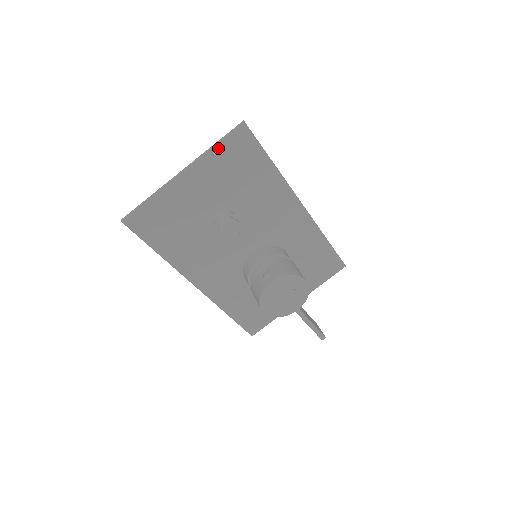
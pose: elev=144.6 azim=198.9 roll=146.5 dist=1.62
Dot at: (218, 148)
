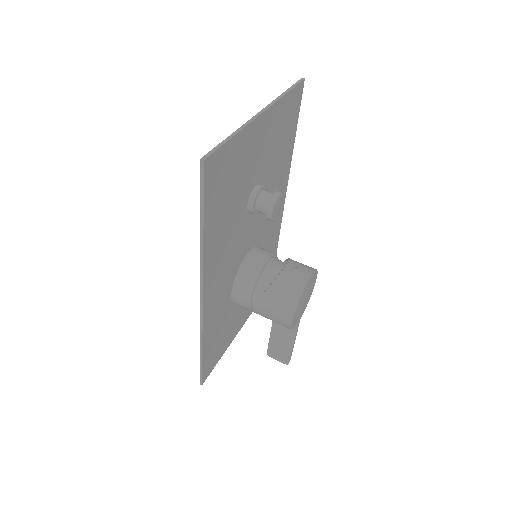
Dot at: (286, 98)
